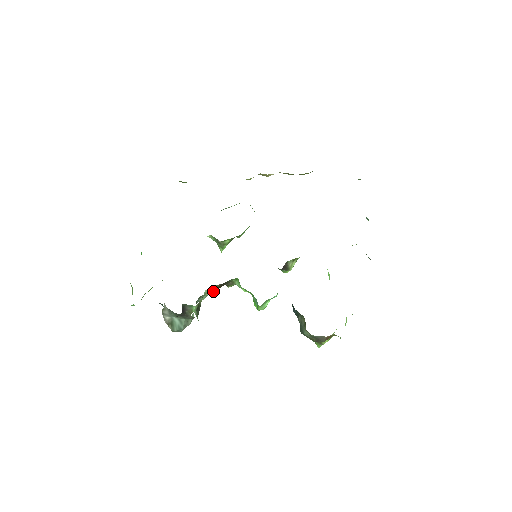
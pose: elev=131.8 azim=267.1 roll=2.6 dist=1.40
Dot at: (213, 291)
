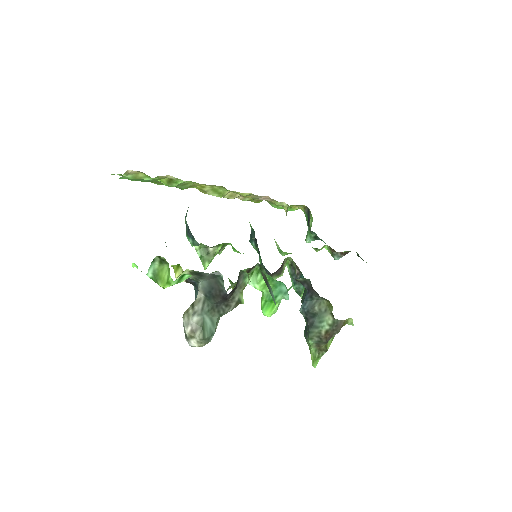
Dot at: occluded
